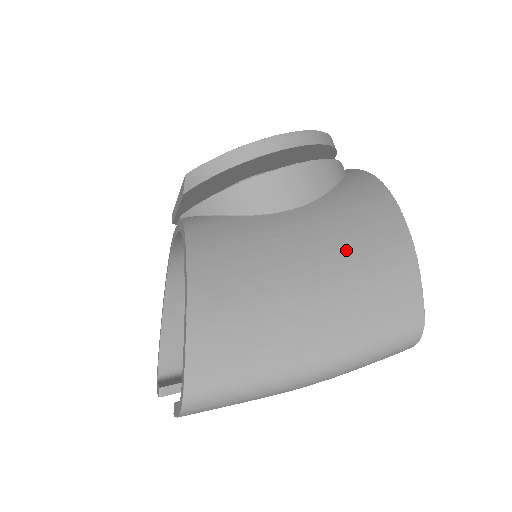
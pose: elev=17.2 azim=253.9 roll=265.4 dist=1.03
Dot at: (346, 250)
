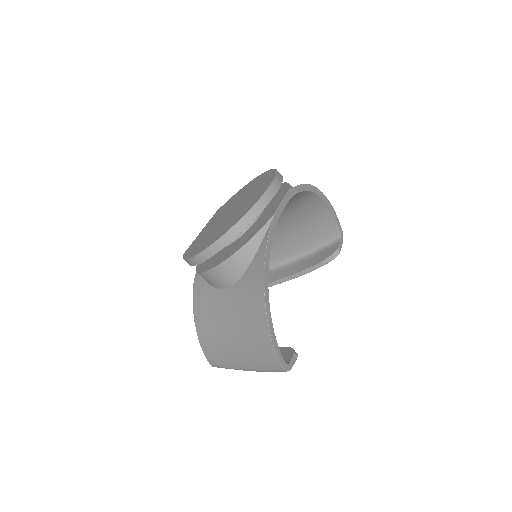
Dot at: (244, 329)
